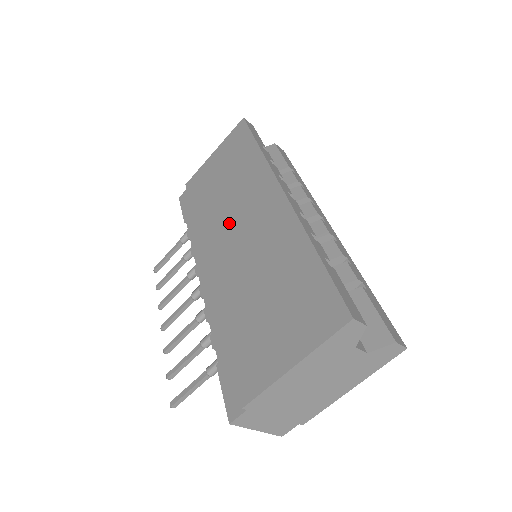
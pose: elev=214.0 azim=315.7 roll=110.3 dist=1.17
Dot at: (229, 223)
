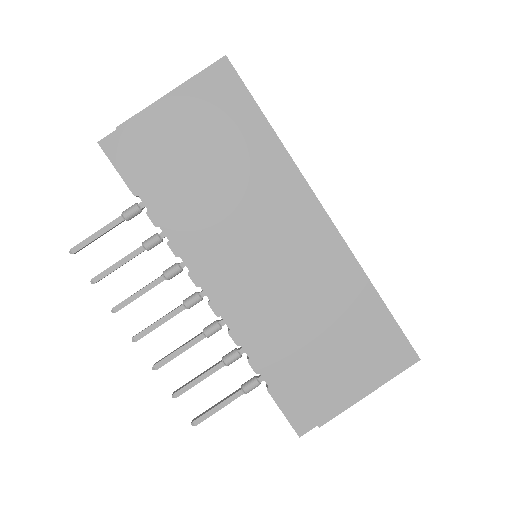
Dot at: (247, 232)
